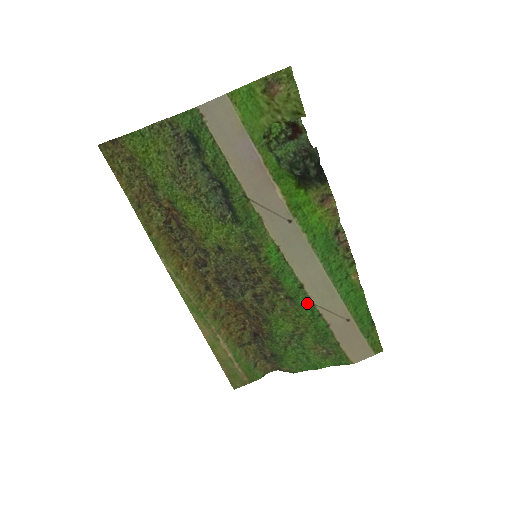
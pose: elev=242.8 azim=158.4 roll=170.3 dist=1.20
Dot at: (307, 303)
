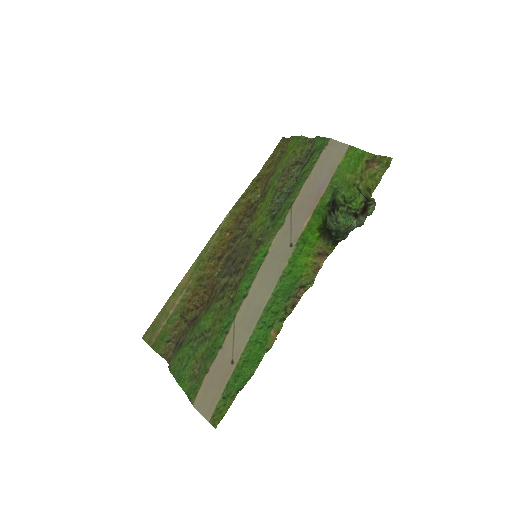
Dot at: (233, 313)
